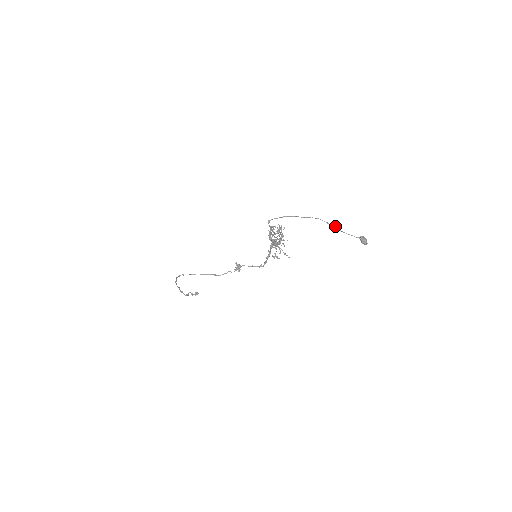
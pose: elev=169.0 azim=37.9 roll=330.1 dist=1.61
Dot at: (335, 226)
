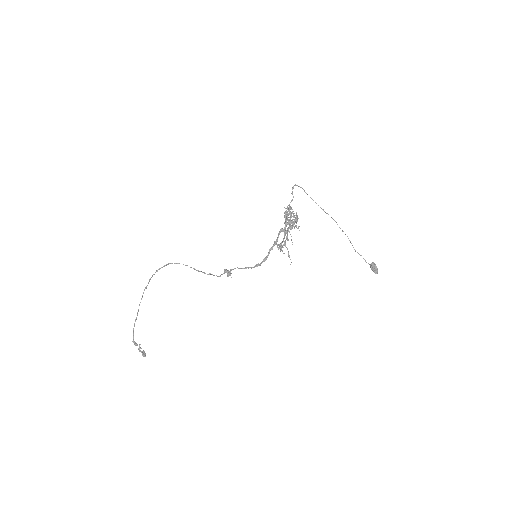
Dot at: occluded
